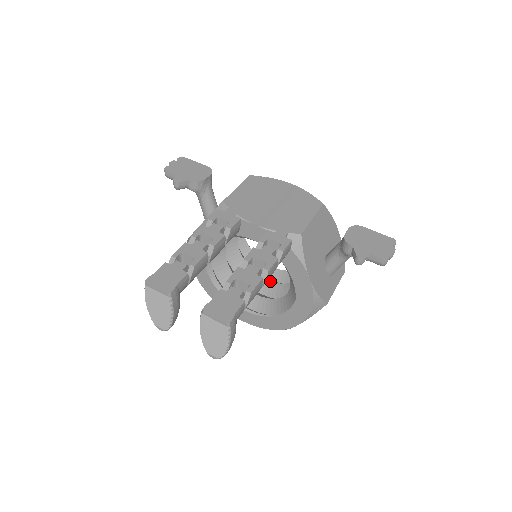
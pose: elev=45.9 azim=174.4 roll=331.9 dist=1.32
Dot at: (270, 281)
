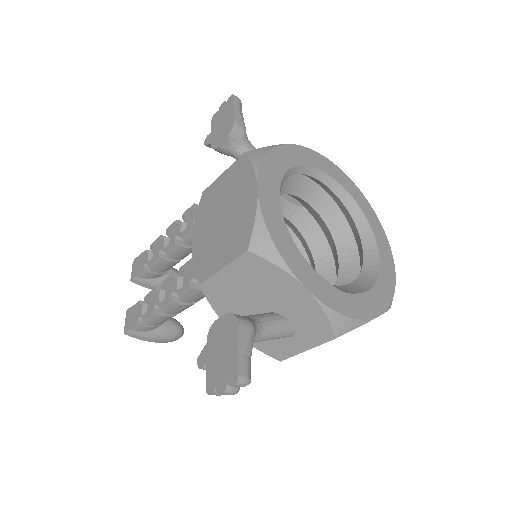
Dot at: (338, 271)
